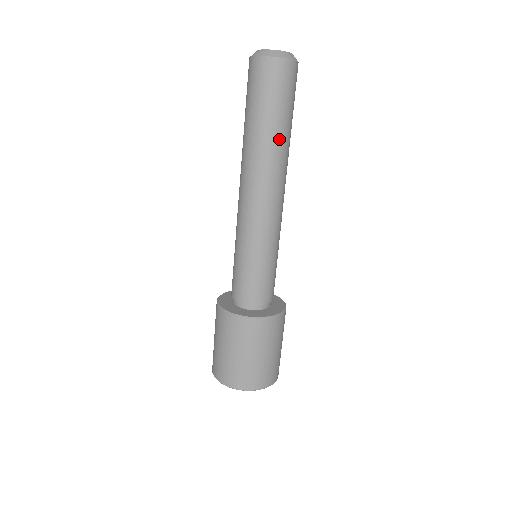
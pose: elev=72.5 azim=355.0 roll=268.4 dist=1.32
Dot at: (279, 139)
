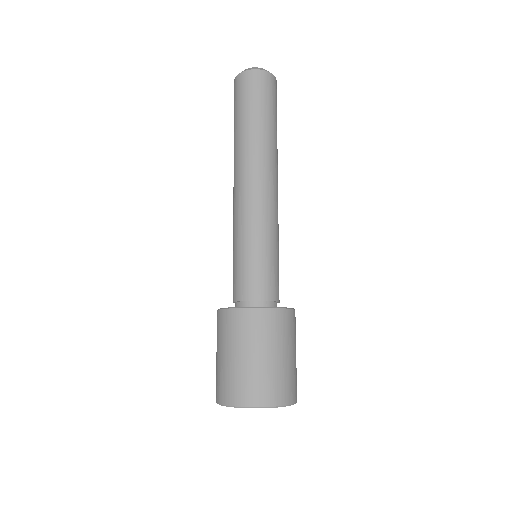
Dot at: (268, 134)
